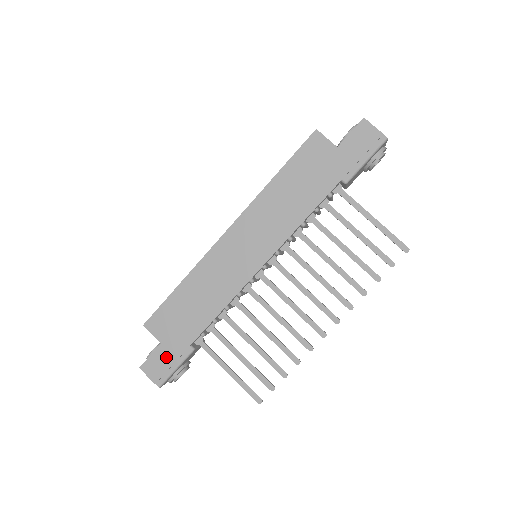
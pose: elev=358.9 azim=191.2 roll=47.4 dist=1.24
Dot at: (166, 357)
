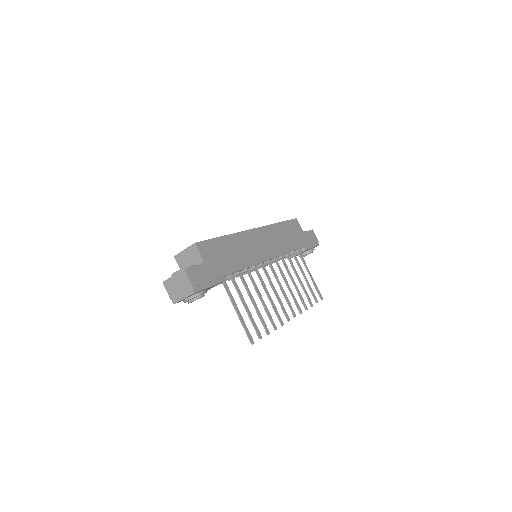
Dot at: (206, 274)
